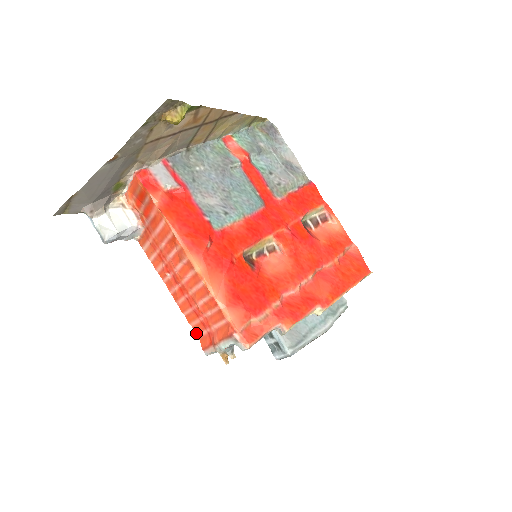
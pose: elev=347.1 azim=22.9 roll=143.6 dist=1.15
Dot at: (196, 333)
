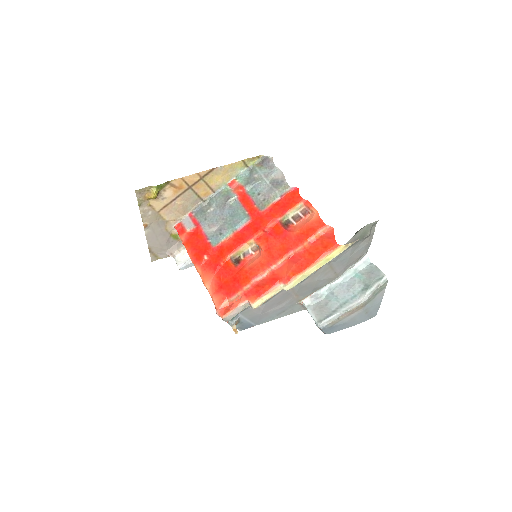
Dot at: occluded
